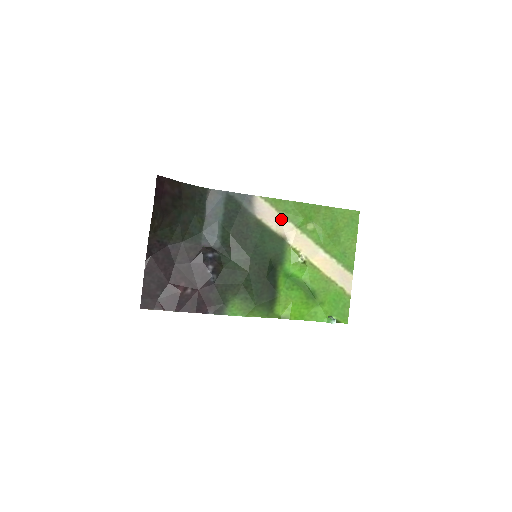
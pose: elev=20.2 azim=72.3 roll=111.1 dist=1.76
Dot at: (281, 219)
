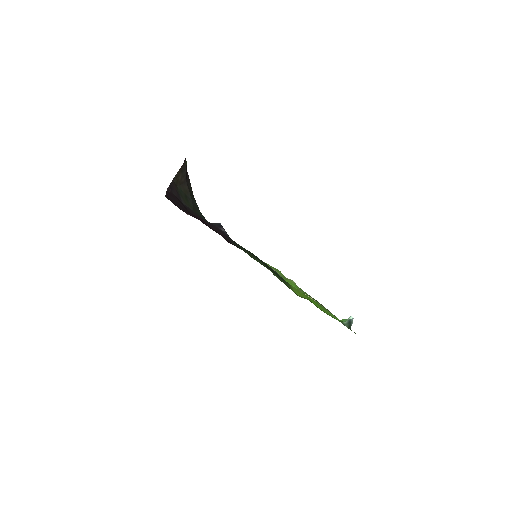
Dot at: occluded
